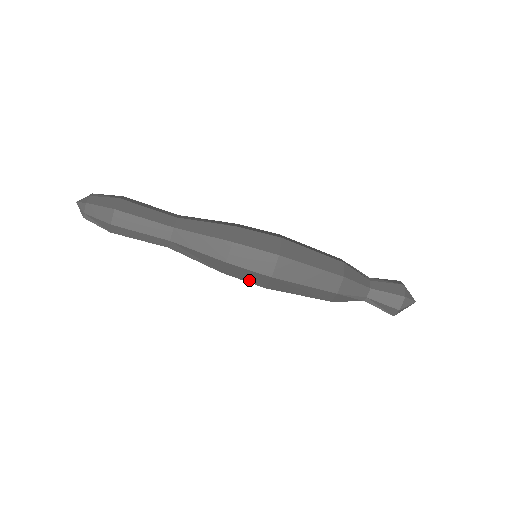
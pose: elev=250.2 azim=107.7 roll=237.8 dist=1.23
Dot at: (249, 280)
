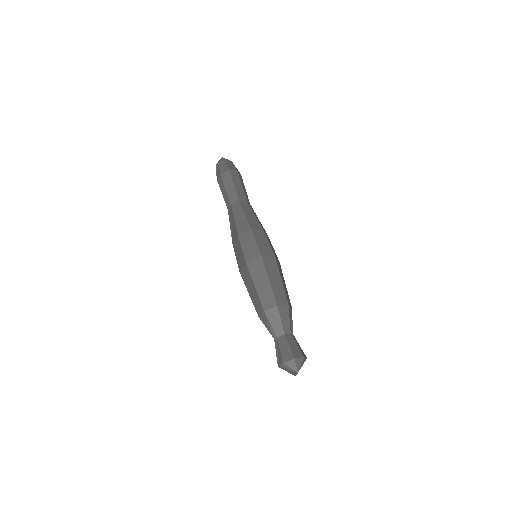
Dot at: (238, 259)
